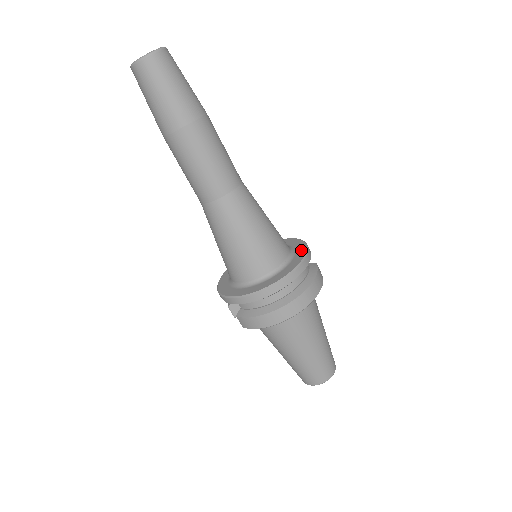
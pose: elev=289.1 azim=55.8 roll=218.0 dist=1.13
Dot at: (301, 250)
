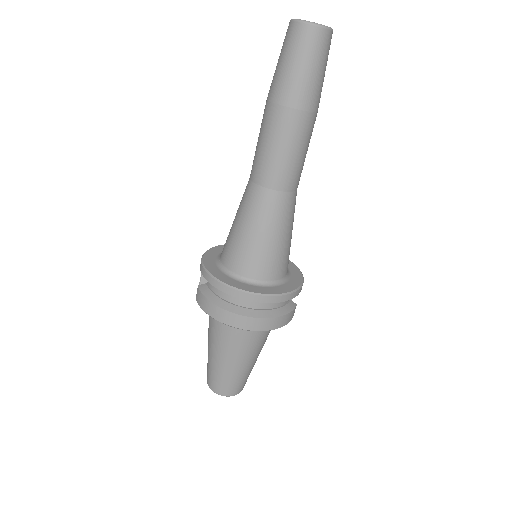
Dot at: (293, 285)
